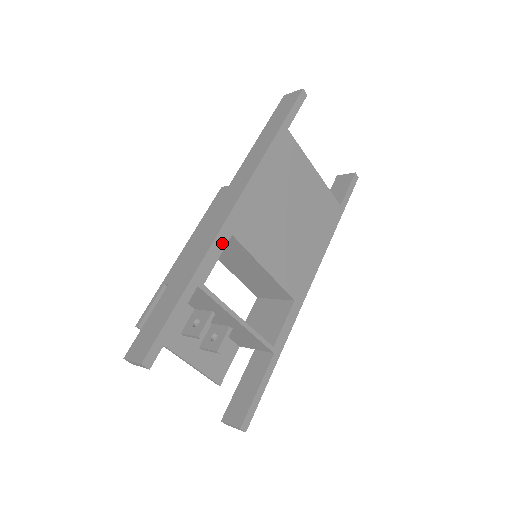
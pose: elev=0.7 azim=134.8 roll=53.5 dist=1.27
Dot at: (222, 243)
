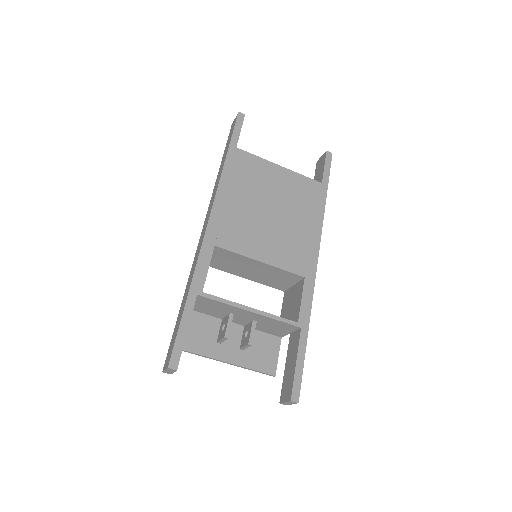
Dot at: (207, 255)
